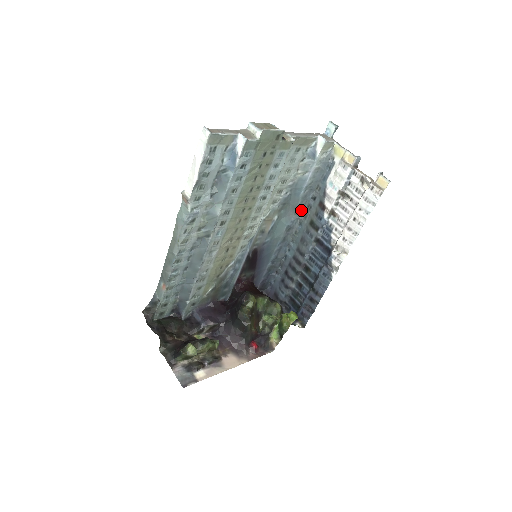
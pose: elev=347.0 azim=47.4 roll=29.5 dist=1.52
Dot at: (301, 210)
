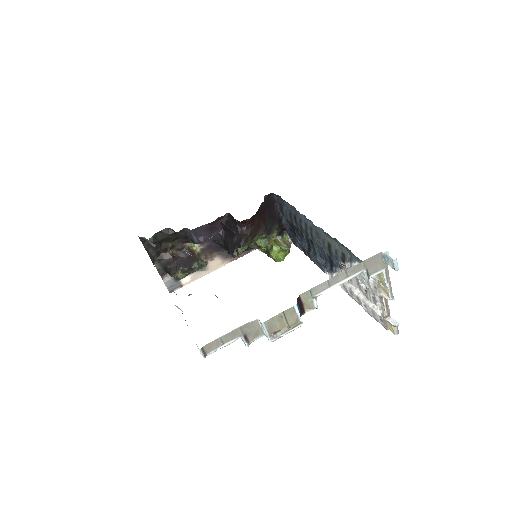
Dot at: occluded
